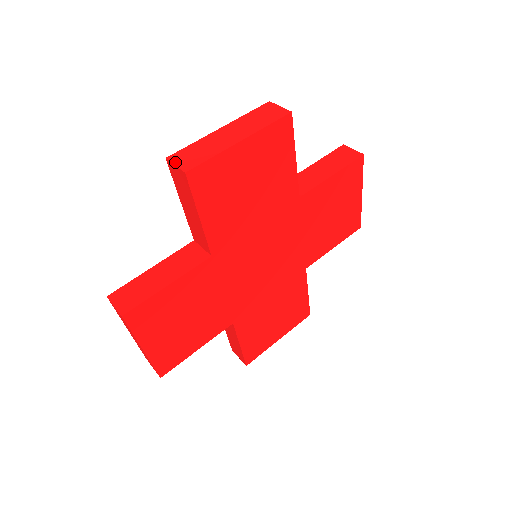
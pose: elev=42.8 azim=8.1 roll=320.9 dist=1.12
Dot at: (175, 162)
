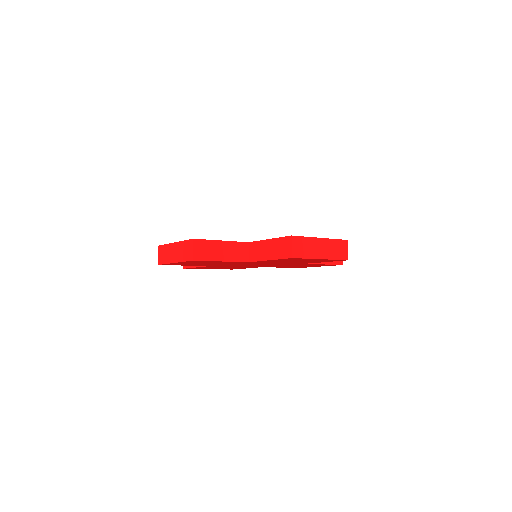
Dot at: (293, 244)
